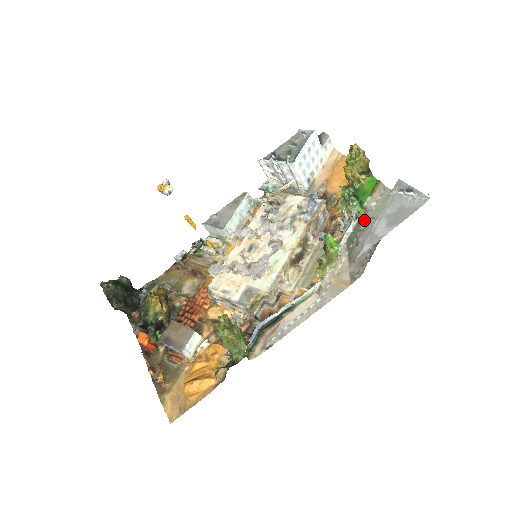
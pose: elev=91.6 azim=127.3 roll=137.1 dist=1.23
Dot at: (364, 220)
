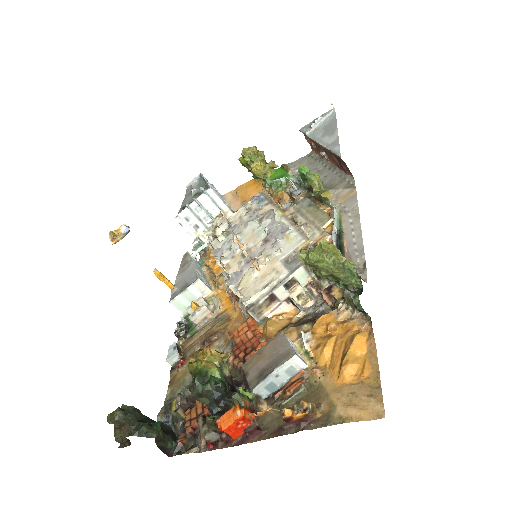
Dot at: occluded
